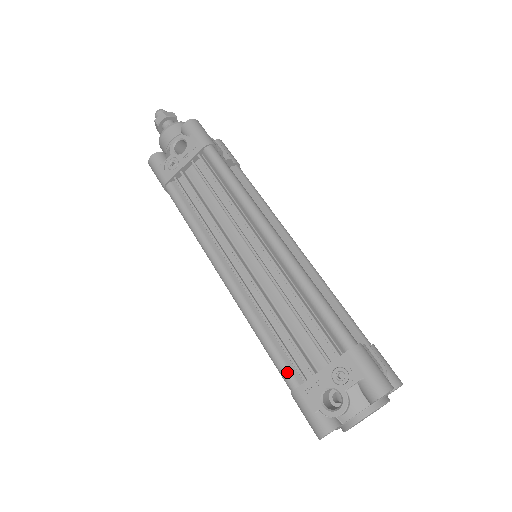
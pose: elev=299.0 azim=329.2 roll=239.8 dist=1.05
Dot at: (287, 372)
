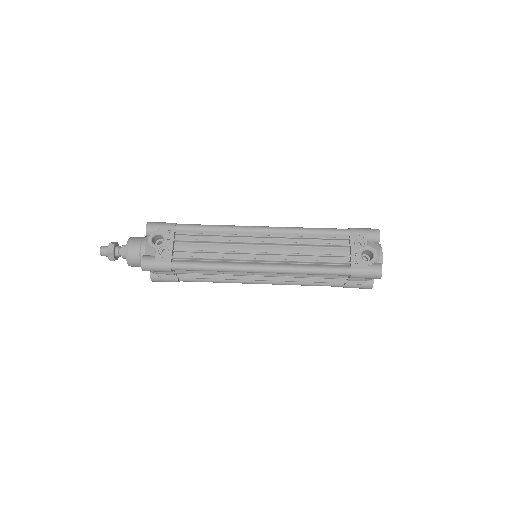
Dot at: (340, 268)
